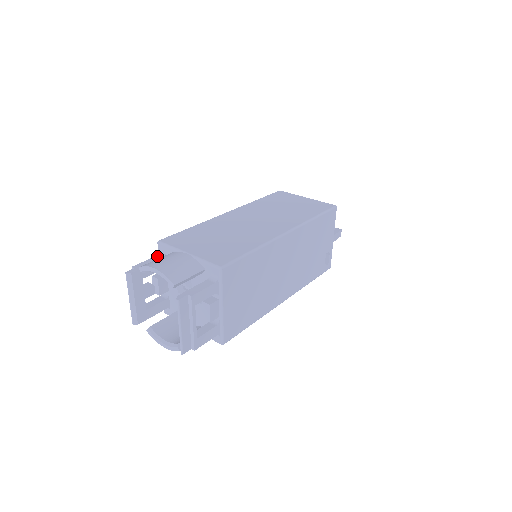
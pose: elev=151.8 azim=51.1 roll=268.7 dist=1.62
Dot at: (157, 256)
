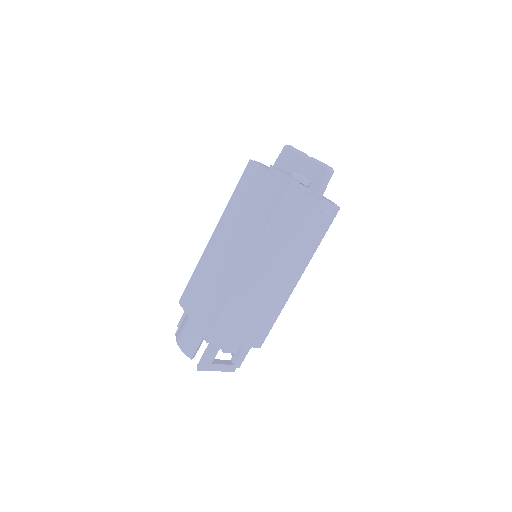
Dot at: occluded
